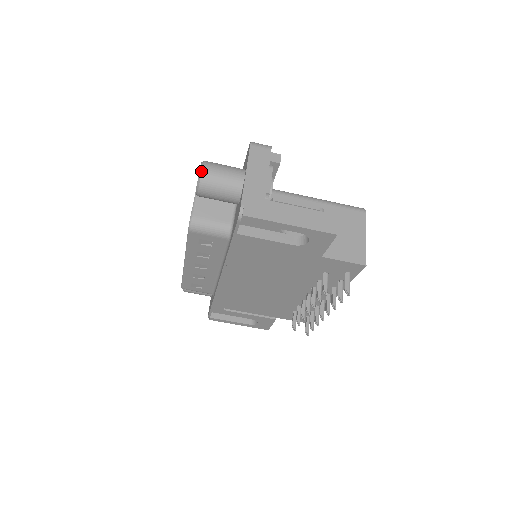
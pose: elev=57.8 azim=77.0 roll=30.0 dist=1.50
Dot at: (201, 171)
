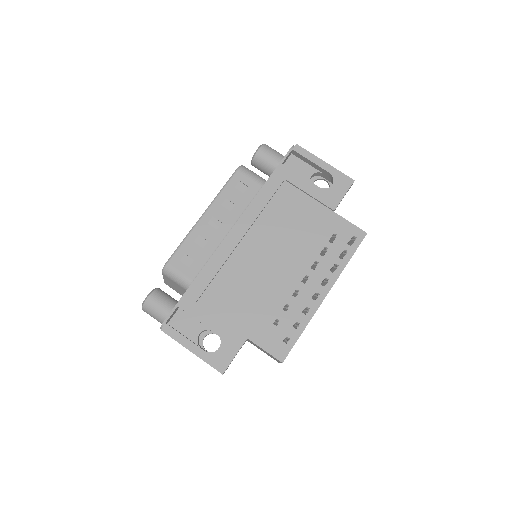
Dot at: (265, 144)
